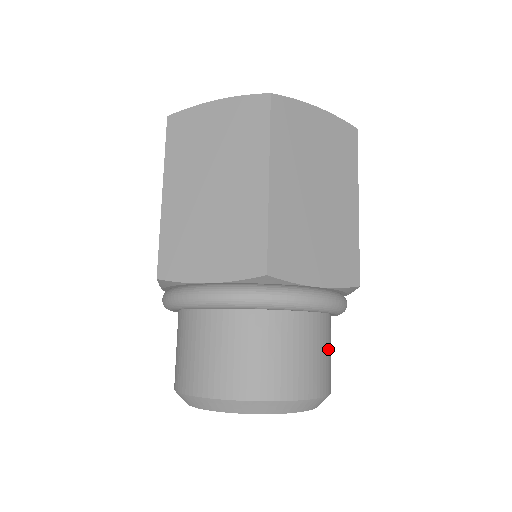
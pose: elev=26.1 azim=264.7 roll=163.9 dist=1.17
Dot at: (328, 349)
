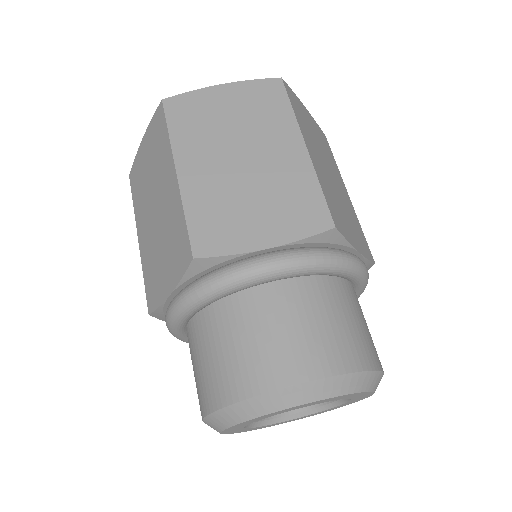
Dot at: (337, 316)
